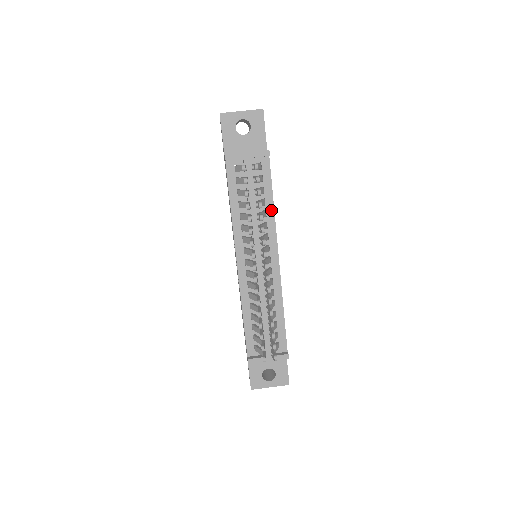
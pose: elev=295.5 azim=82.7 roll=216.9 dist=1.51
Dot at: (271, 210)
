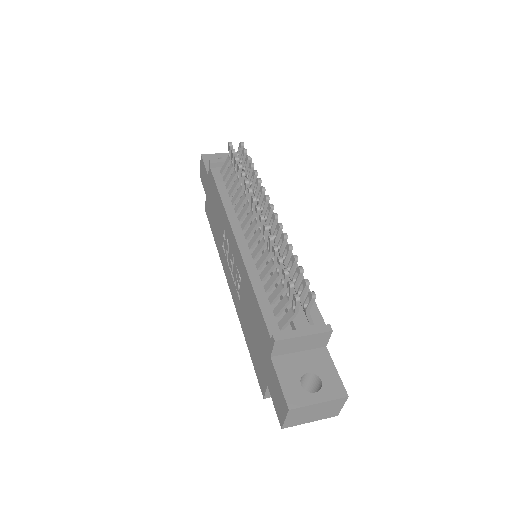
Dot at: occluded
